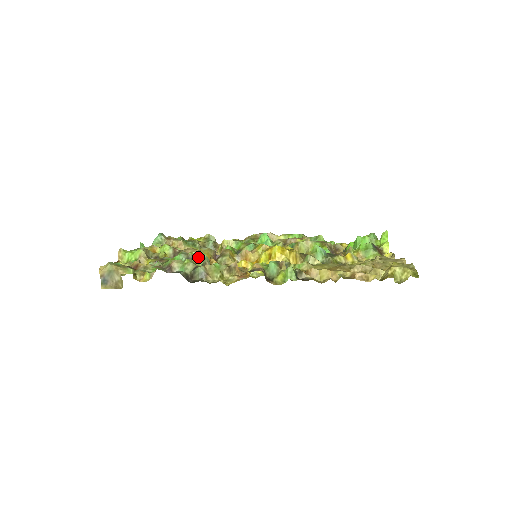
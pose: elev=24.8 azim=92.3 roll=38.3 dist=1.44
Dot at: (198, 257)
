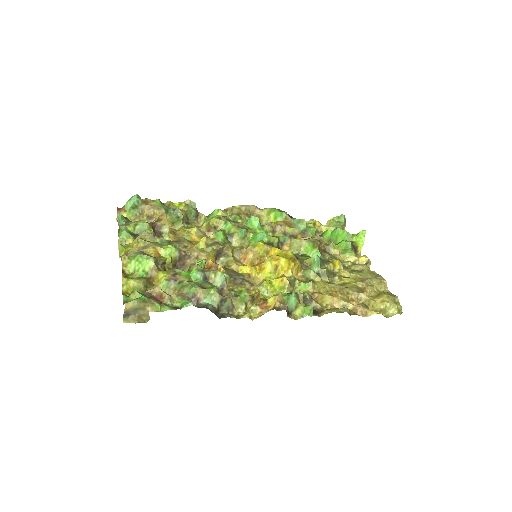
Dot at: (216, 276)
